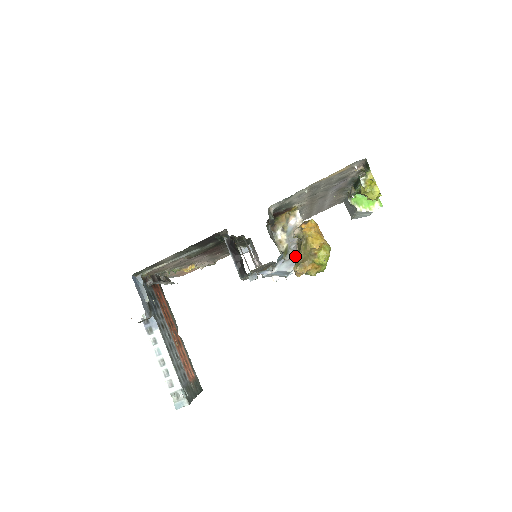
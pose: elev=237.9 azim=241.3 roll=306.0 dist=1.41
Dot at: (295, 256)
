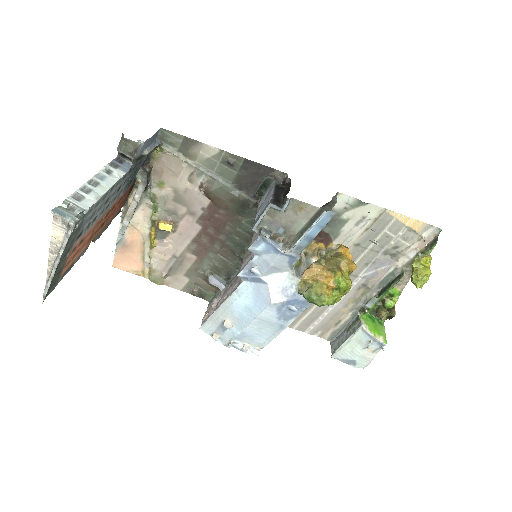
Dot at: occluded
